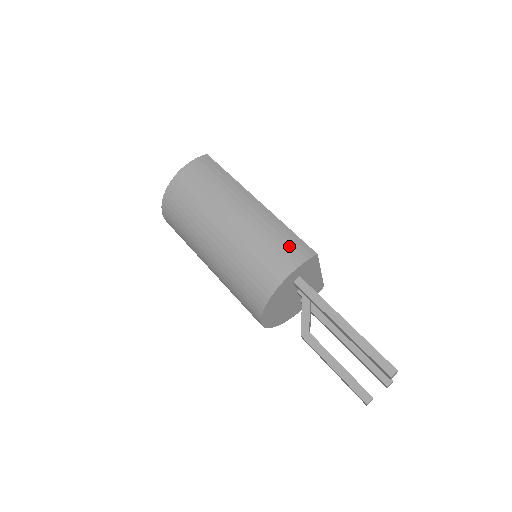
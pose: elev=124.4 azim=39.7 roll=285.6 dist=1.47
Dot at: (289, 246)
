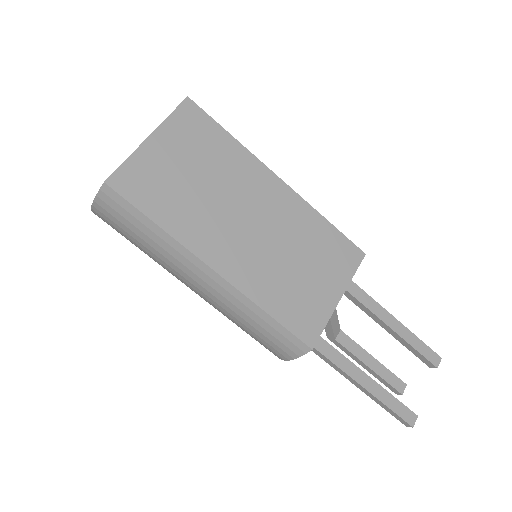
Dot at: (274, 340)
